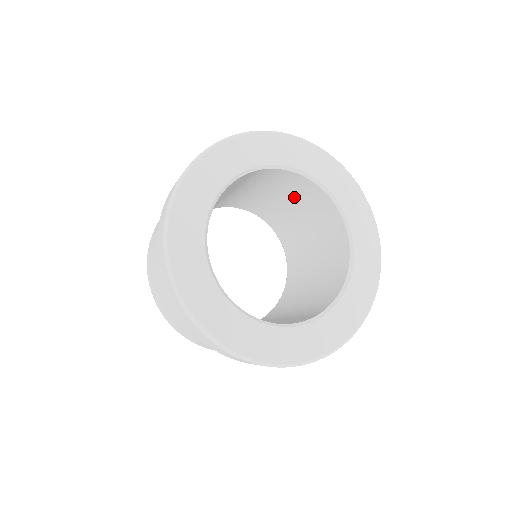
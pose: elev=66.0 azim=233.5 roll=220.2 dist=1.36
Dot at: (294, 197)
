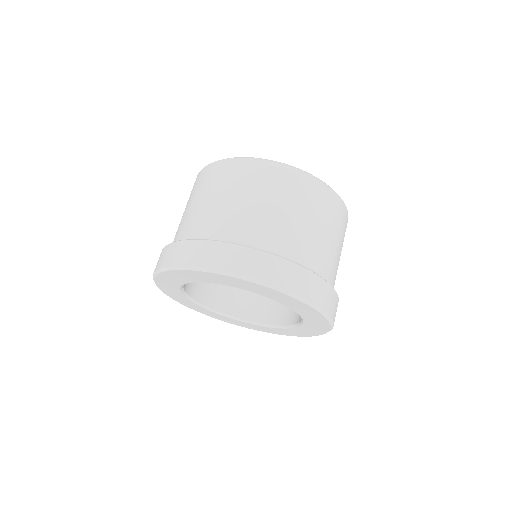
Dot at: occluded
